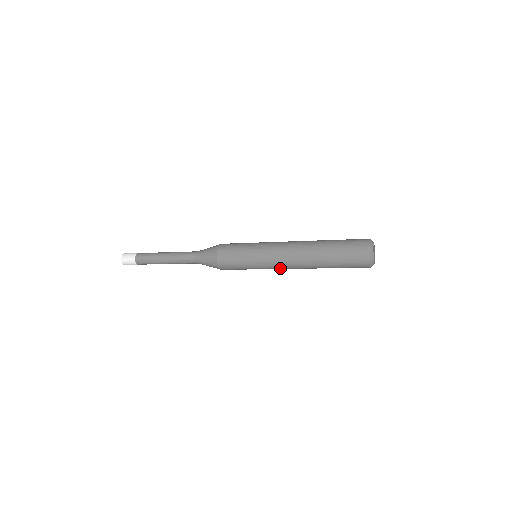
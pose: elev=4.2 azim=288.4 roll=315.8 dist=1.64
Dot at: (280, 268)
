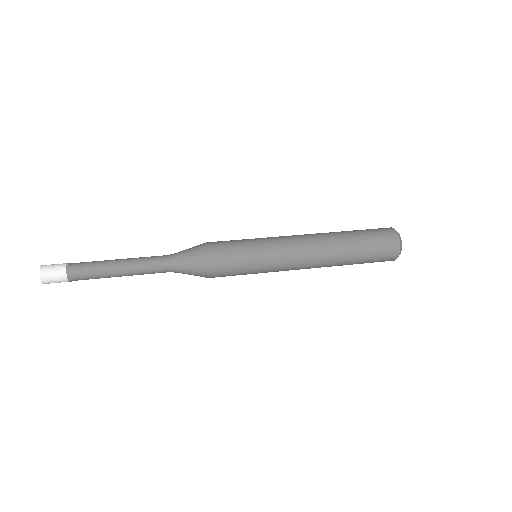
Dot at: (292, 267)
